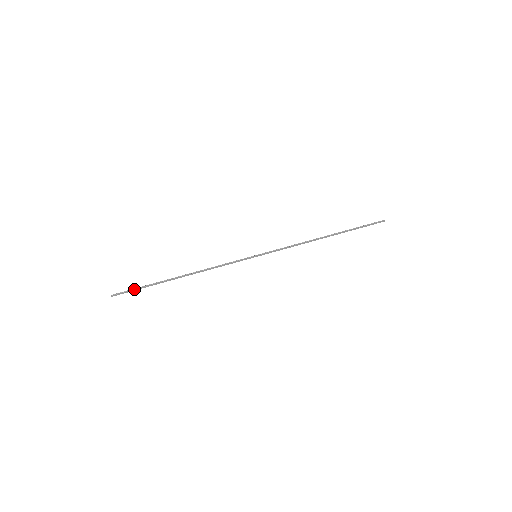
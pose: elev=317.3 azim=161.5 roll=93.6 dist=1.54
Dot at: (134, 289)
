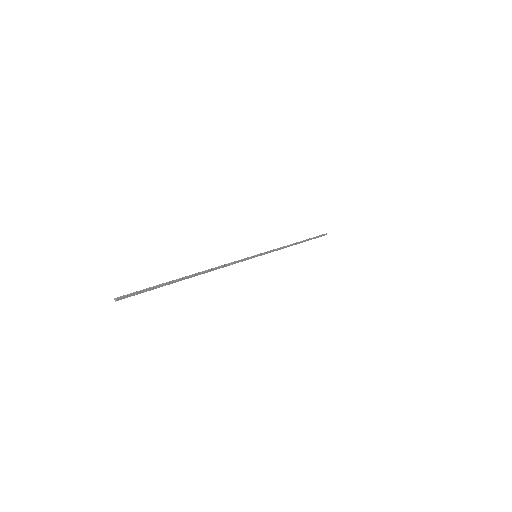
Dot at: (146, 289)
